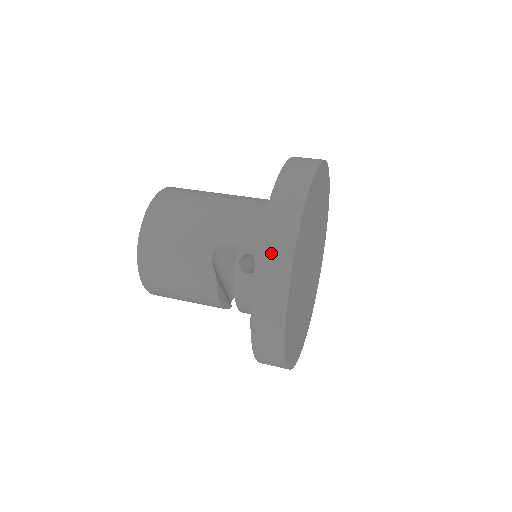
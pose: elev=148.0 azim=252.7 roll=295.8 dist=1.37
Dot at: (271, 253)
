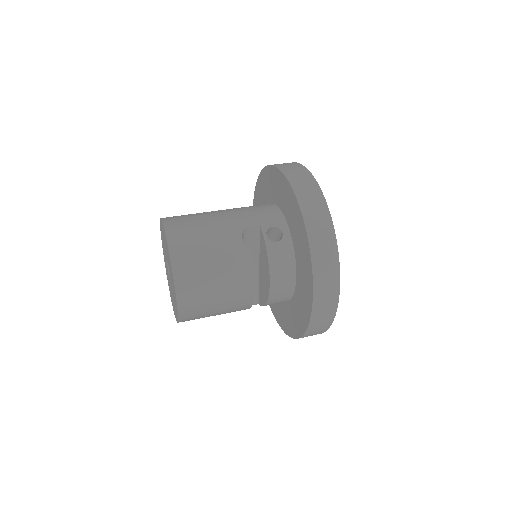
Dot at: (306, 196)
